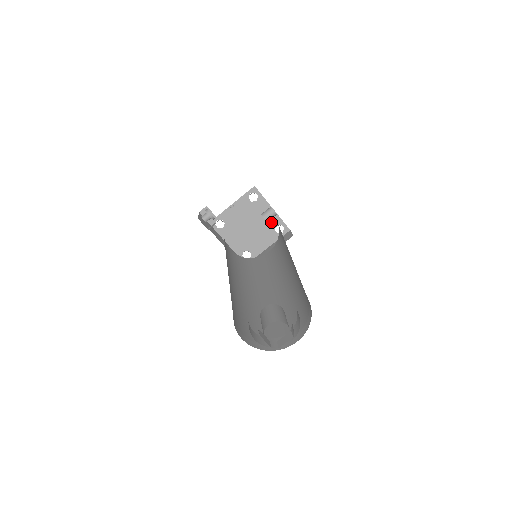
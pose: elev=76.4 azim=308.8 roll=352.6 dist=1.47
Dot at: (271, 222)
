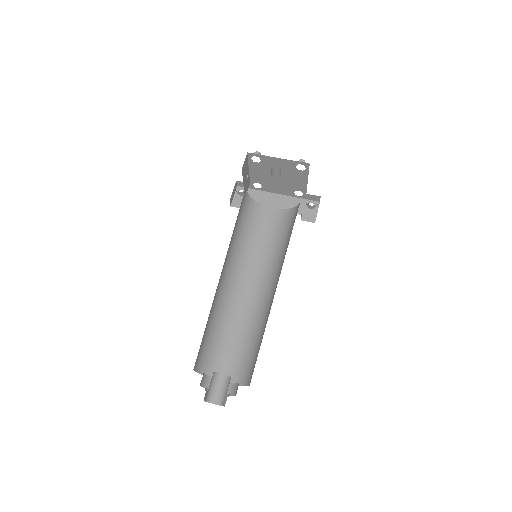
Dot at: (289, 166)
